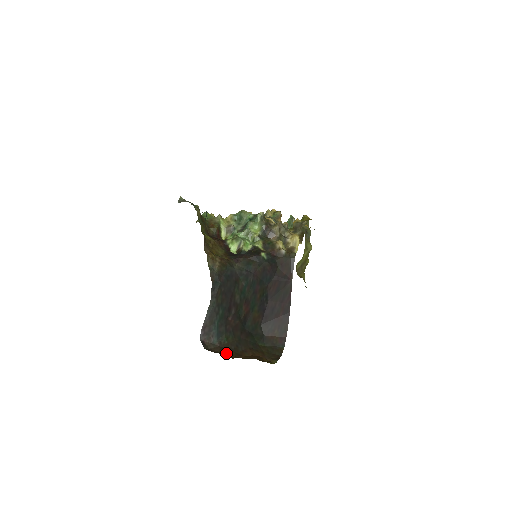
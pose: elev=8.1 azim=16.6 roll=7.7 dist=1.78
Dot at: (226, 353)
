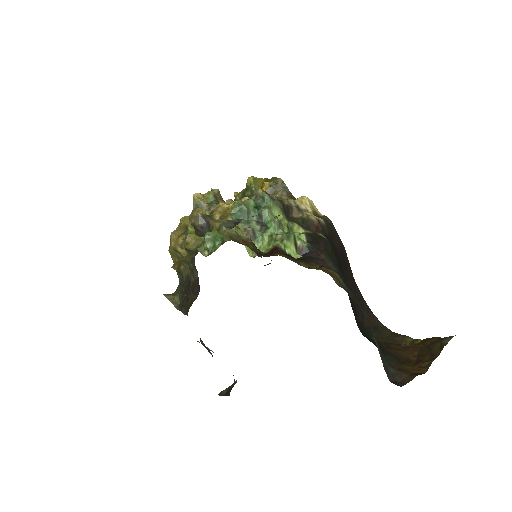
Dot at: (410, 370)
